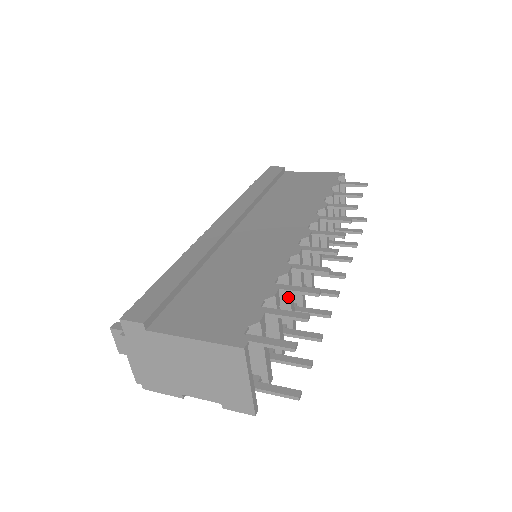
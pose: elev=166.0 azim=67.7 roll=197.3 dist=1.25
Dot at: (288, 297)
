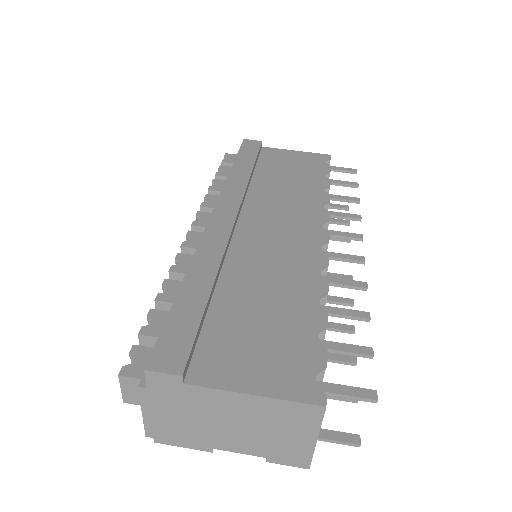
Dot at: occluded
